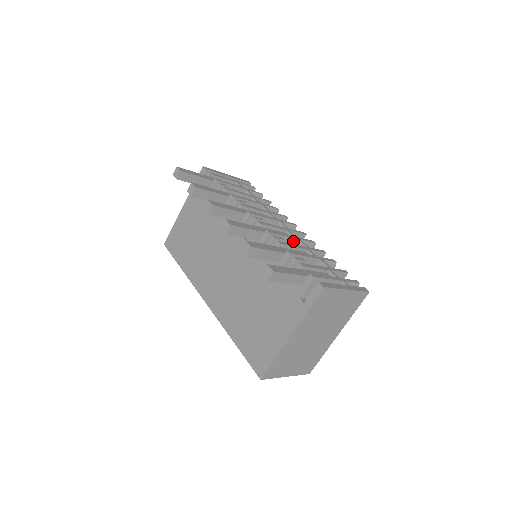
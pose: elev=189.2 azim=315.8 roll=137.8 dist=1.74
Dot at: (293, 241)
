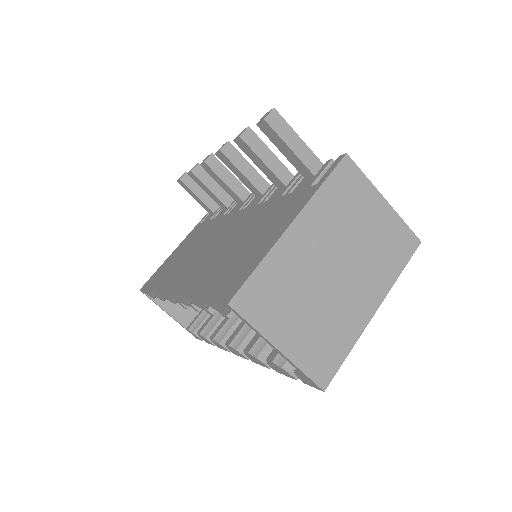
Dot at: occluded
